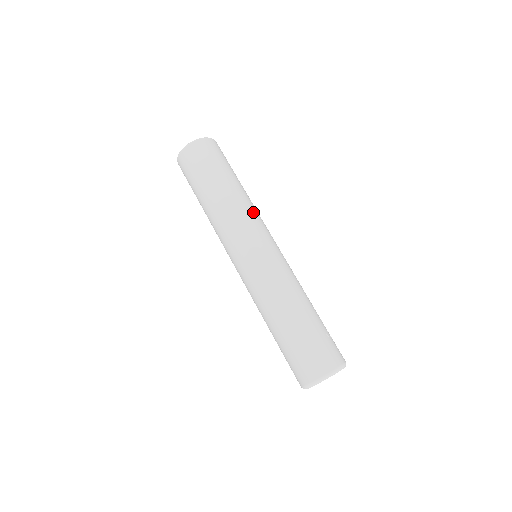
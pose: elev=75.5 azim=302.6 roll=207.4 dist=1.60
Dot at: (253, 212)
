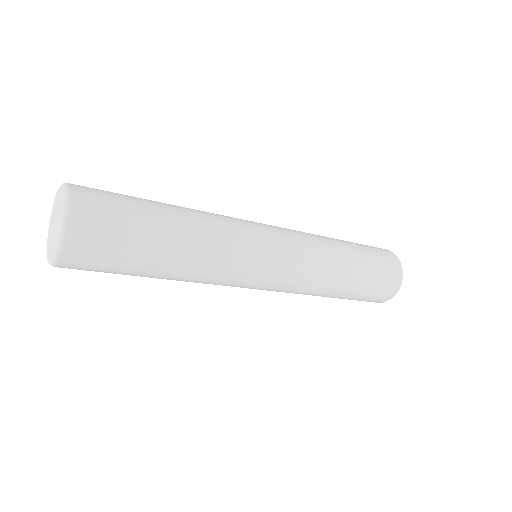
Dot at: (228, 235)
